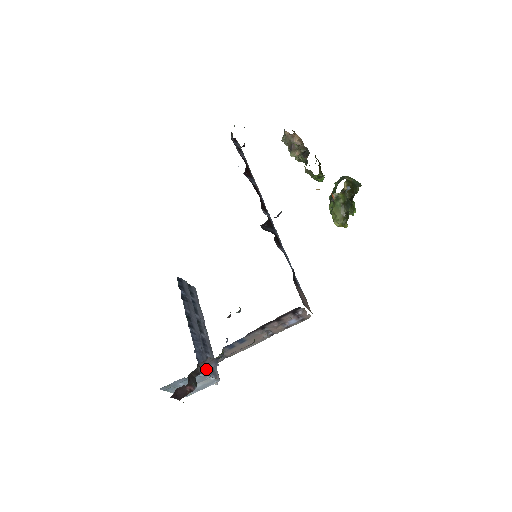
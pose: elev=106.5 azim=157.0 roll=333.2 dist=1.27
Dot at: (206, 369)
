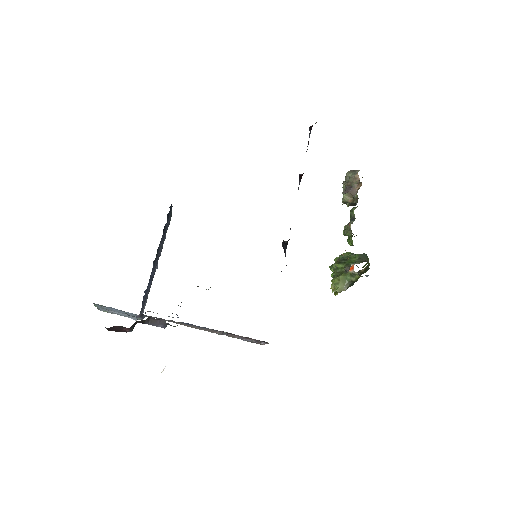
Dot at: (152, 324)
